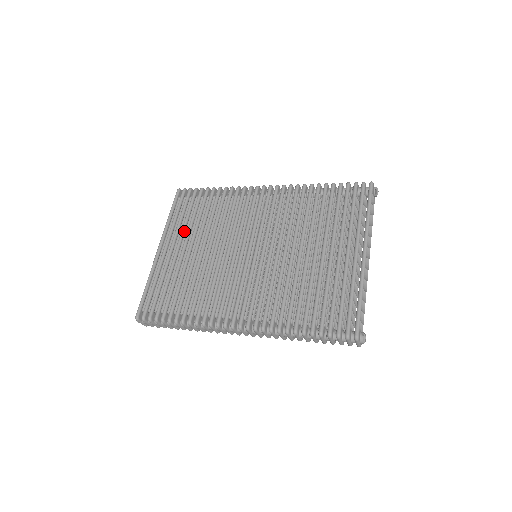
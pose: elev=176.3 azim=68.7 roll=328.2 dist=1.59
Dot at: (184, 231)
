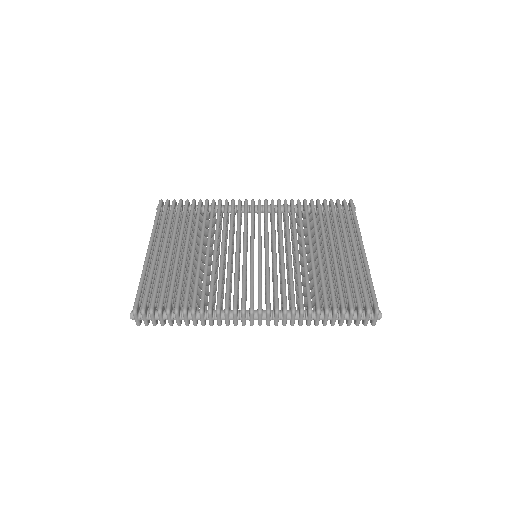
Dot at: (176, 233)
